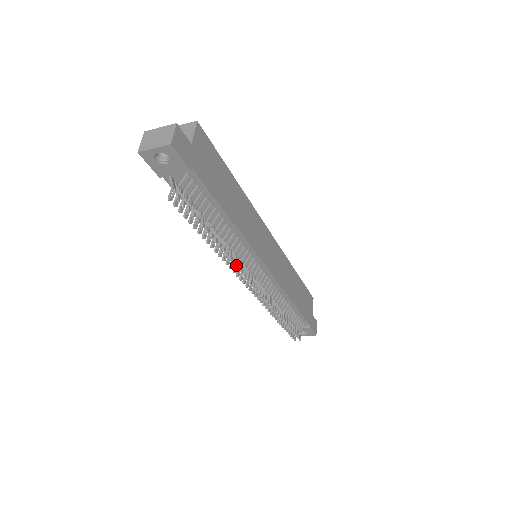
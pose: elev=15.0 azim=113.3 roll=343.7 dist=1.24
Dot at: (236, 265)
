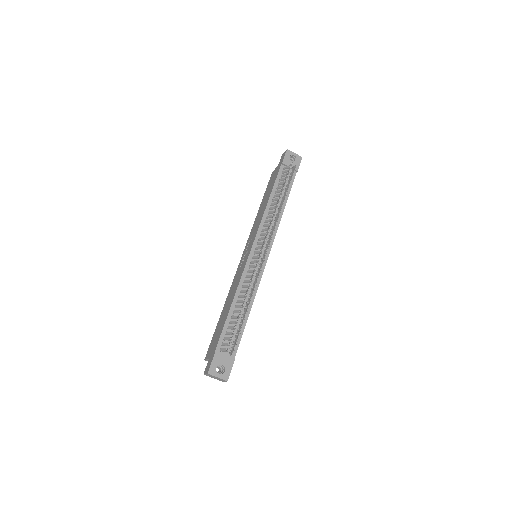
Dot at: (276, 223)
